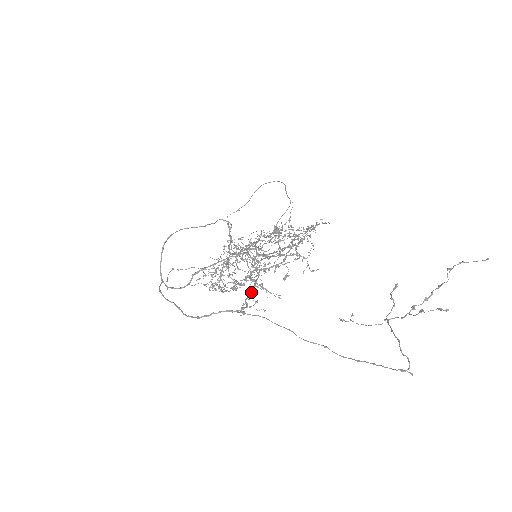
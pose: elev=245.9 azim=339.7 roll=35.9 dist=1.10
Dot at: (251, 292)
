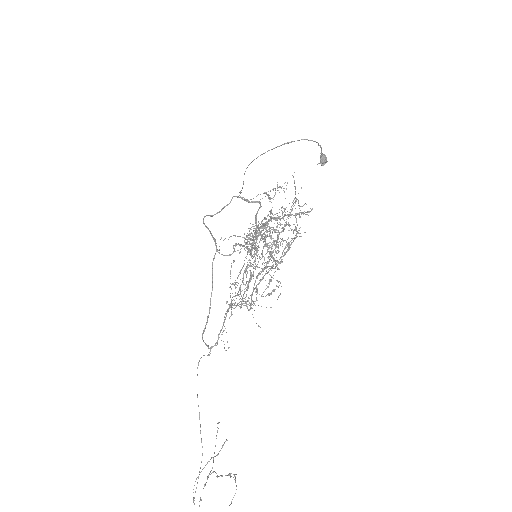
Dot at: (221, 330)
